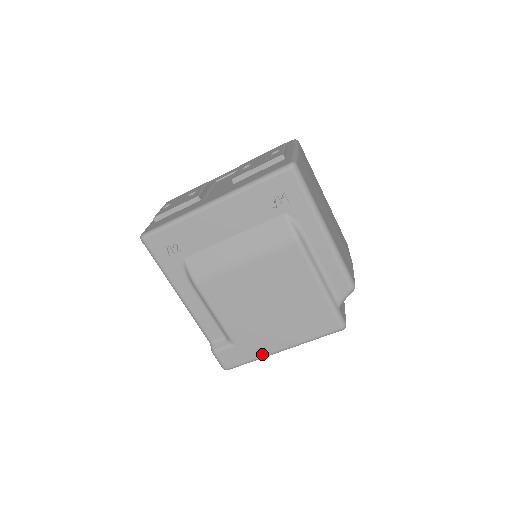
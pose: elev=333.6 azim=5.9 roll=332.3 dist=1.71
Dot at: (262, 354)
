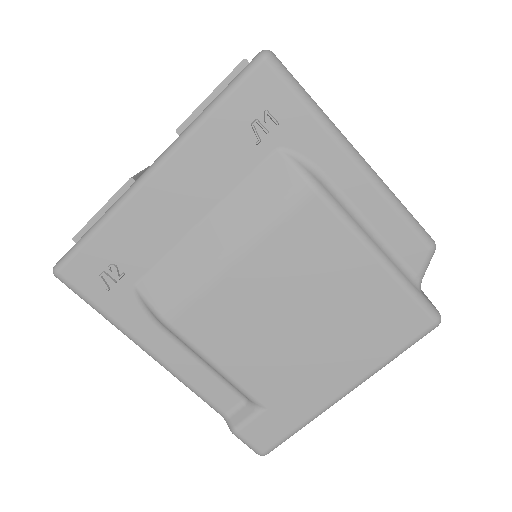
Dot at: (314, 410)
